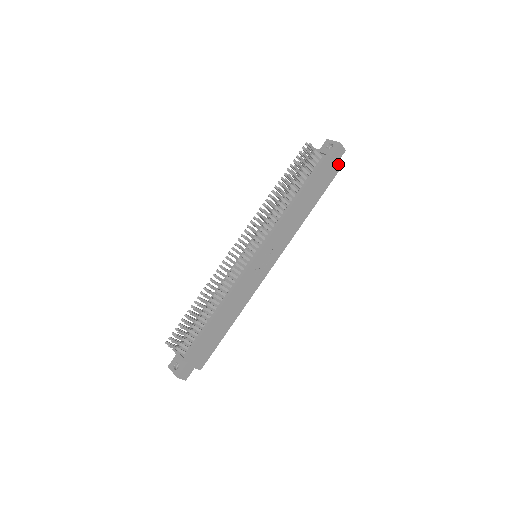
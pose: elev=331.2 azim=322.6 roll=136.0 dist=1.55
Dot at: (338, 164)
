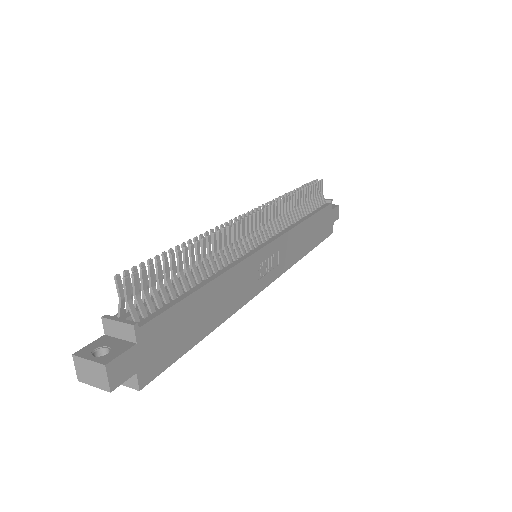
Dot at: occluded
